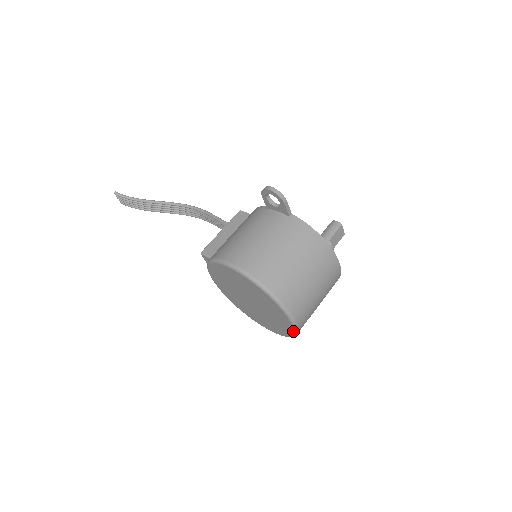
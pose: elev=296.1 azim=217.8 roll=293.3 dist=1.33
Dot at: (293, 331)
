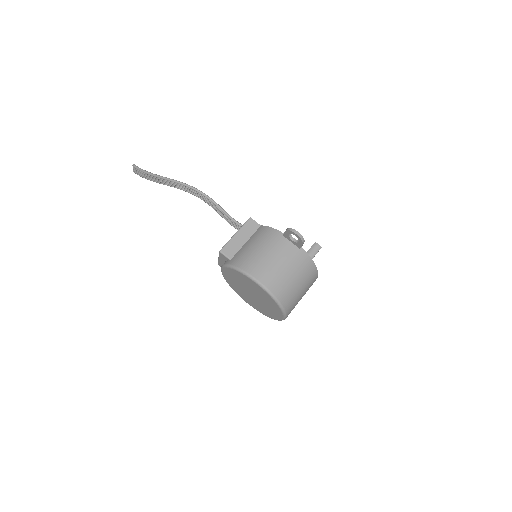
Dot at: (278, 320)
